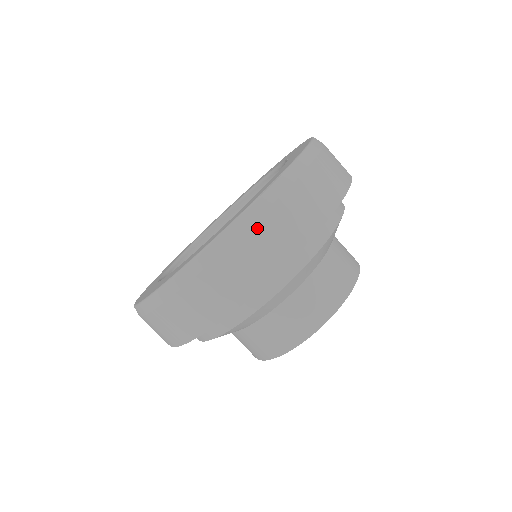
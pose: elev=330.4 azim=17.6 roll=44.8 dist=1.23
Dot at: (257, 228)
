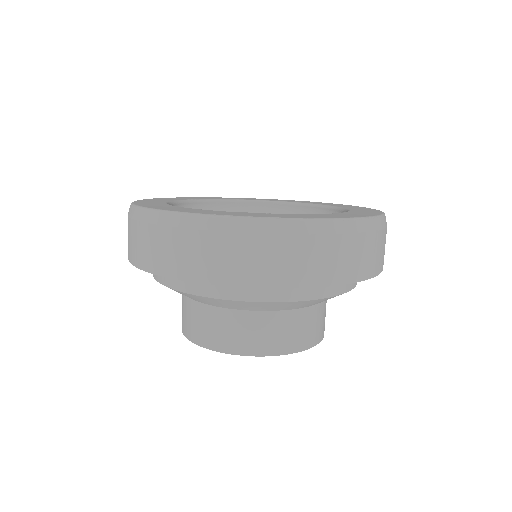
Dot at: (193, 235)
